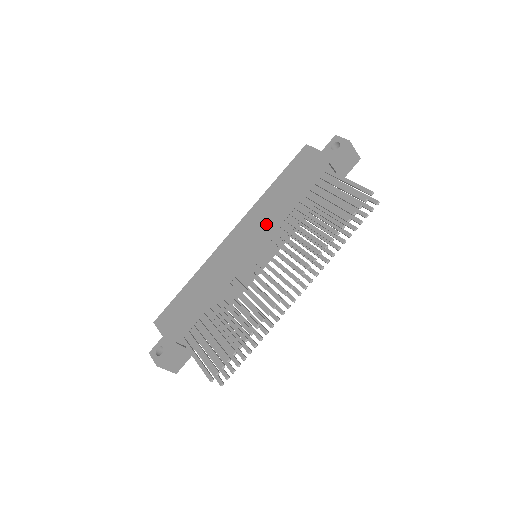
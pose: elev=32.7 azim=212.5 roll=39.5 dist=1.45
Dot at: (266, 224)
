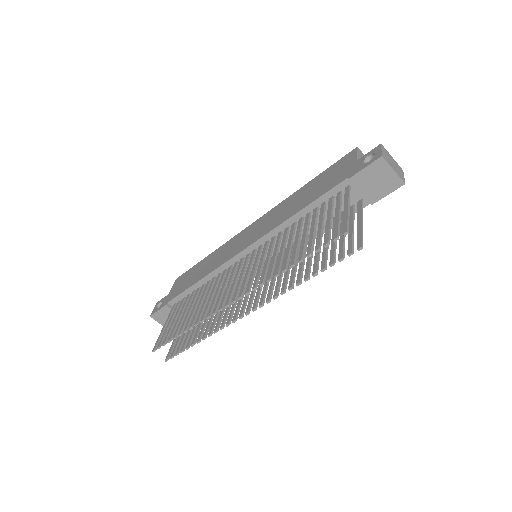
Dot at: (269, 226)
